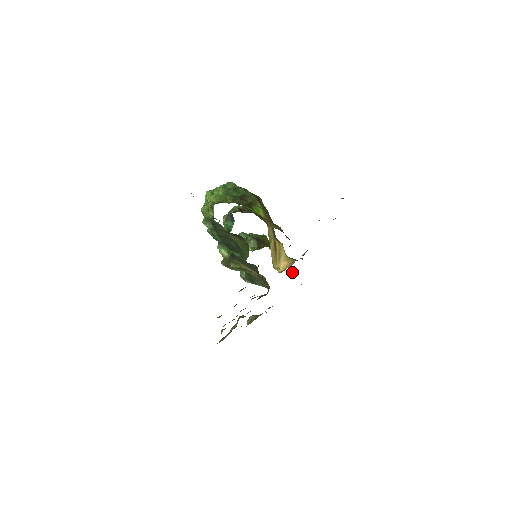
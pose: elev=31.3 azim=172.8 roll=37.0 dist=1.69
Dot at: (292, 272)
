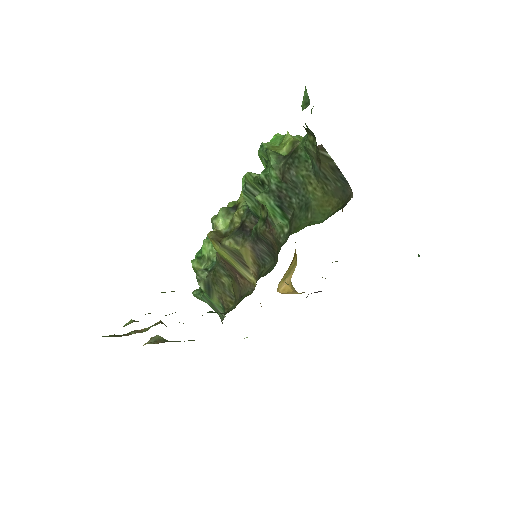
Dot at: occluded
